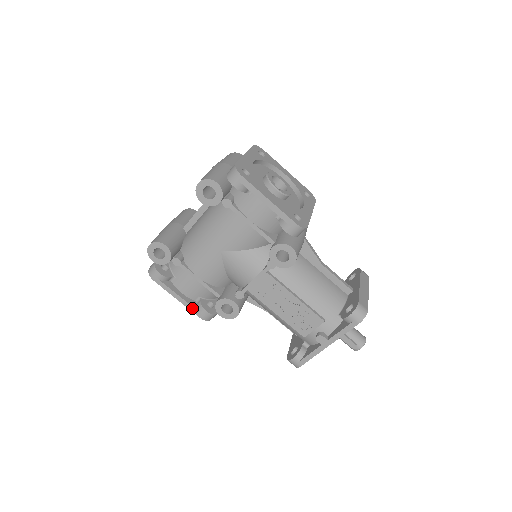
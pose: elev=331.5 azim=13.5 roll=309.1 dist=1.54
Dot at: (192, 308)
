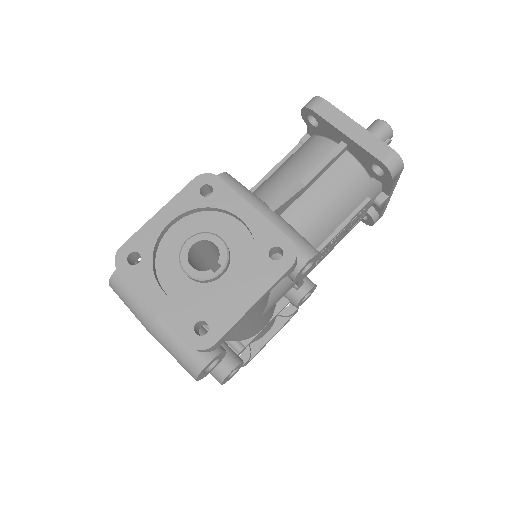
Dot at: (285, 324)
